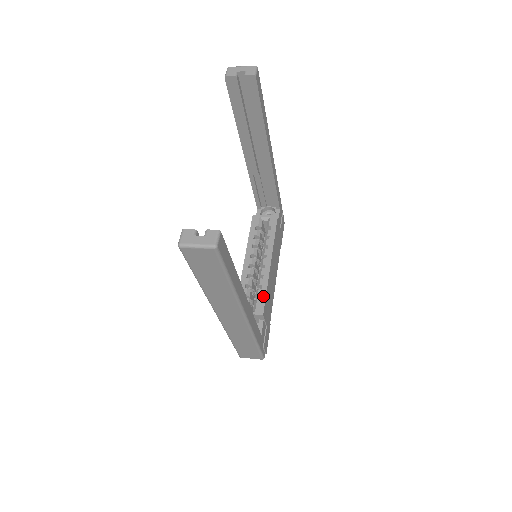
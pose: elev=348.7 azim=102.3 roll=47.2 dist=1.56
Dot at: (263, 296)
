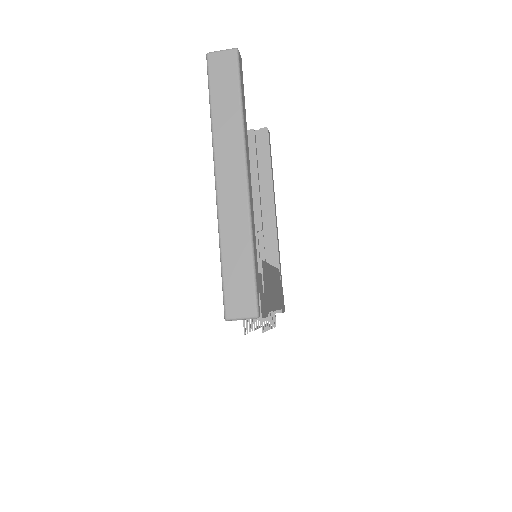
Dot at: occluded
